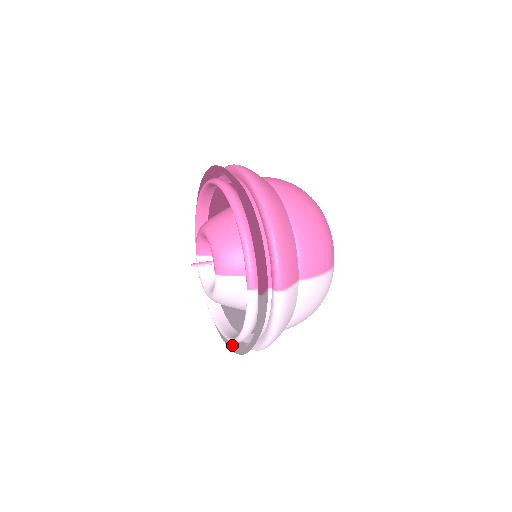
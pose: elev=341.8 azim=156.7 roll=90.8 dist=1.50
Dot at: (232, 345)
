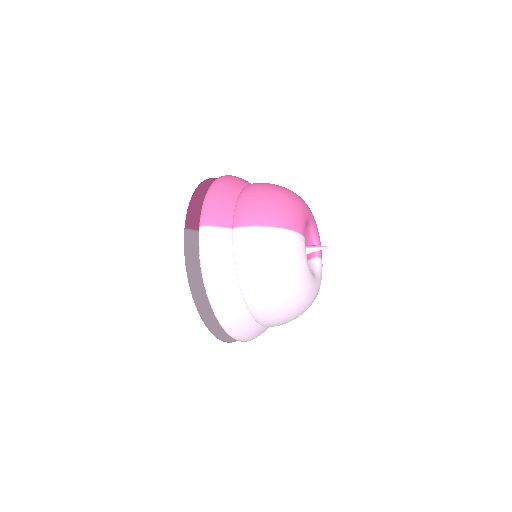
Dot at: occluded
